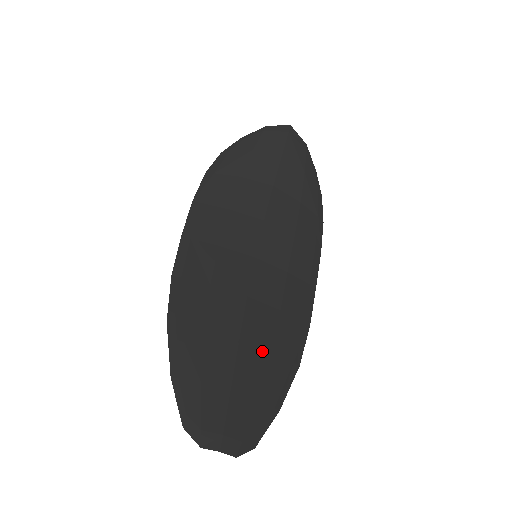
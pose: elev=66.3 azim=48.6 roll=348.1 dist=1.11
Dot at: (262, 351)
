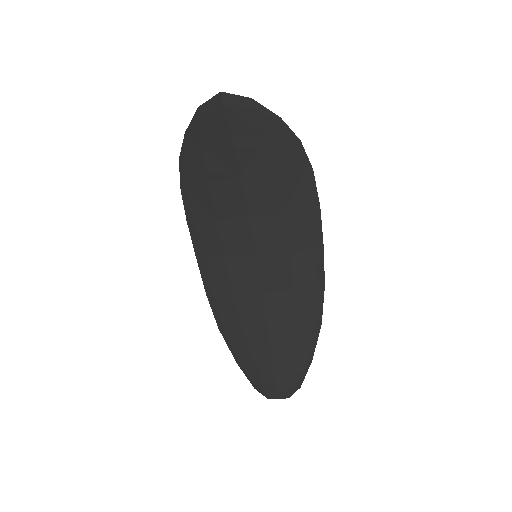
Dot at: (287, 330)
